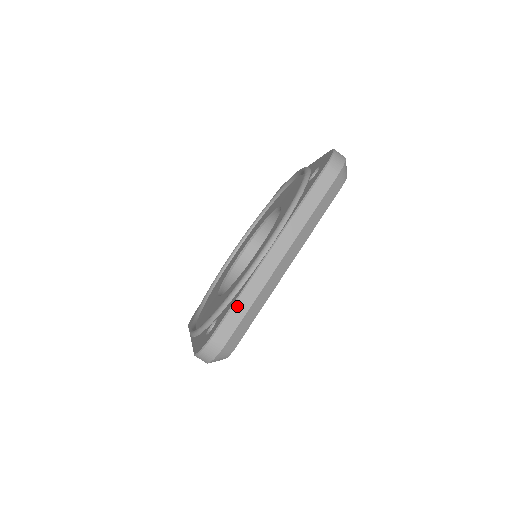
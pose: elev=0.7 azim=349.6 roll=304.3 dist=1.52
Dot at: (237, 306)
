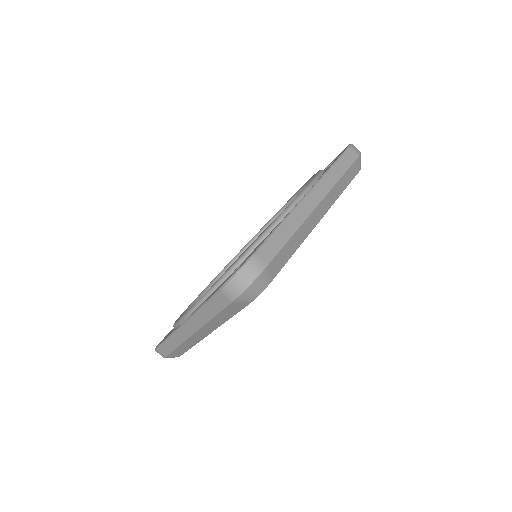
Dot at: (166, 344)
